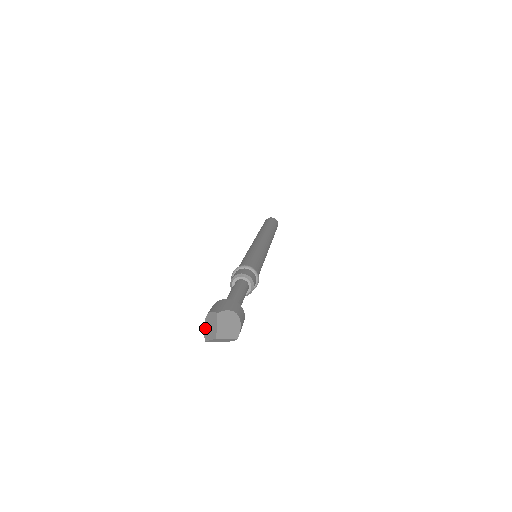
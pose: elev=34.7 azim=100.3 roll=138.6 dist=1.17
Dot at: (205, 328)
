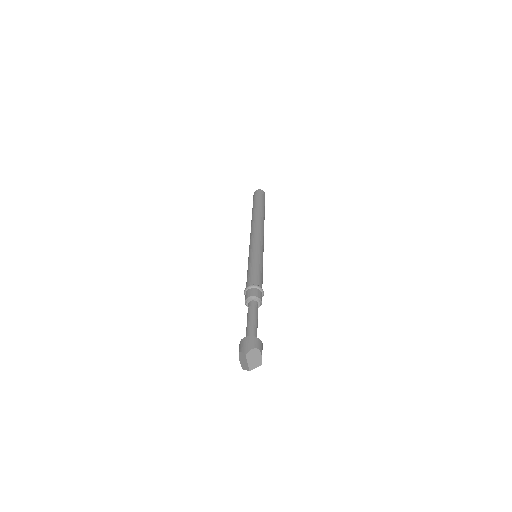
Dot at: (240, 361)
